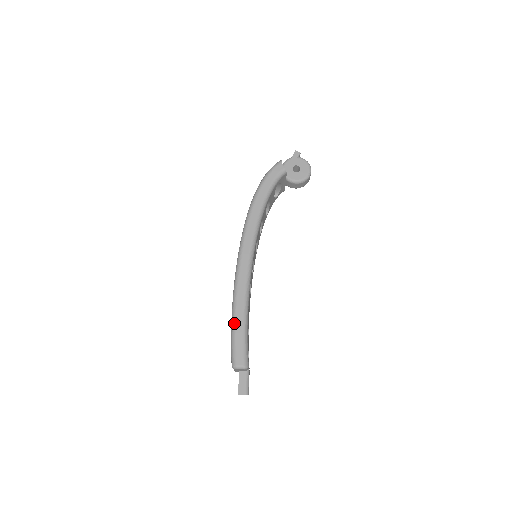
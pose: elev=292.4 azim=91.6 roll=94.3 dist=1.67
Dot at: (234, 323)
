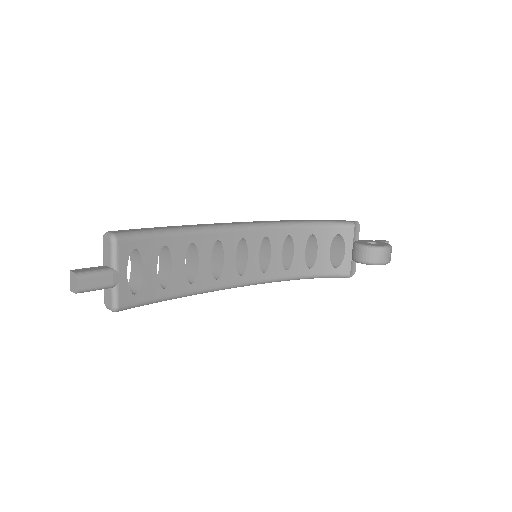
Dot at: (160, 227)
